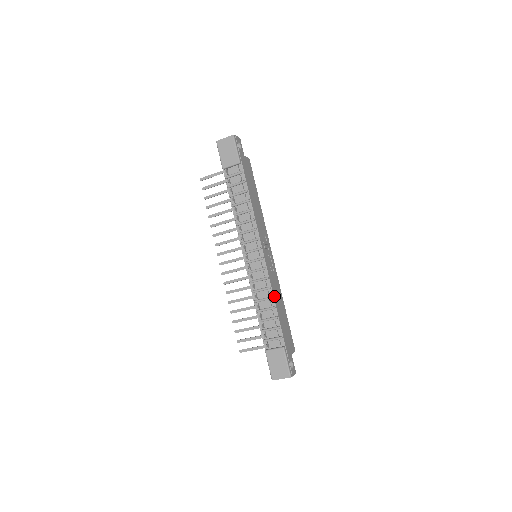
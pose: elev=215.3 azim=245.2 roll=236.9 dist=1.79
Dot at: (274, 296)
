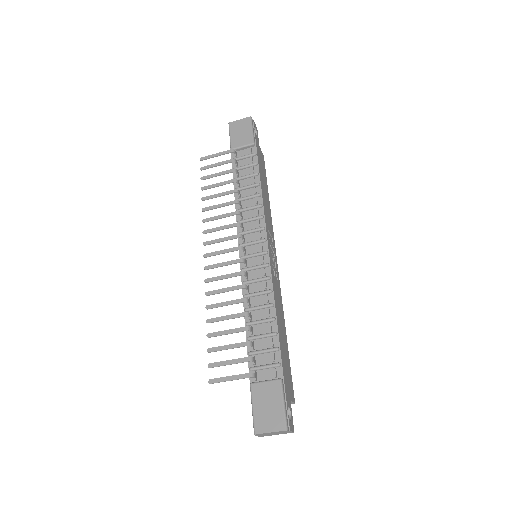
Dot at: (275, 304)
